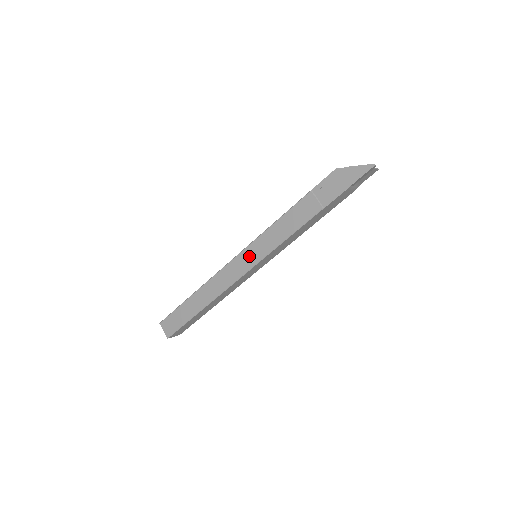
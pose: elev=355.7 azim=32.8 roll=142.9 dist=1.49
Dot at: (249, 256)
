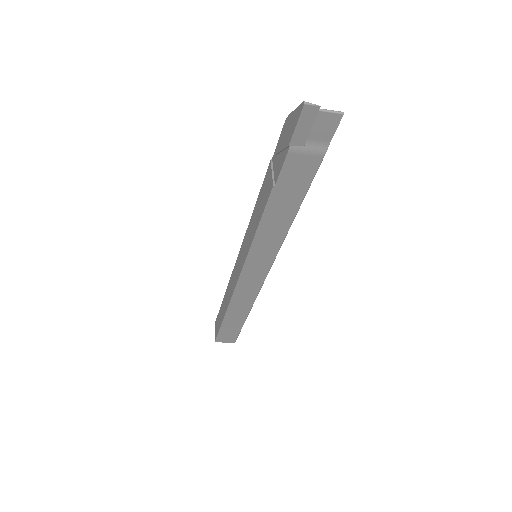
Dot at: (242, 254)
